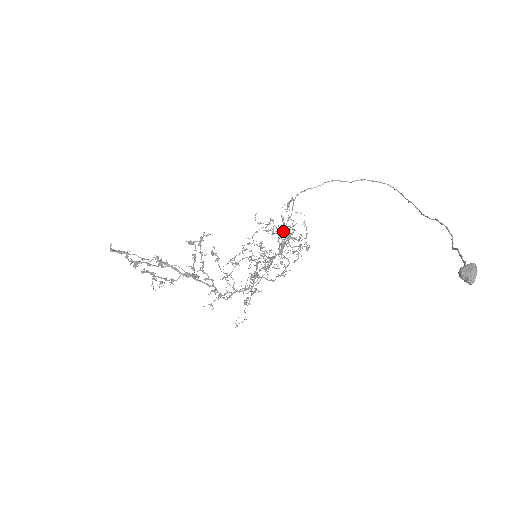
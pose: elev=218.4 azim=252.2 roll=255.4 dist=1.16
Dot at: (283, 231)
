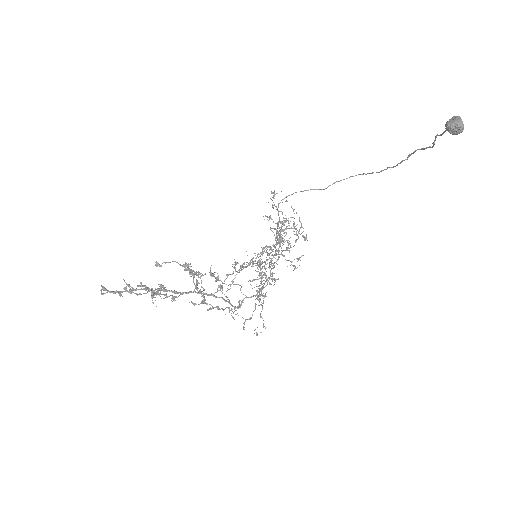
Dot at: (277, 242)
